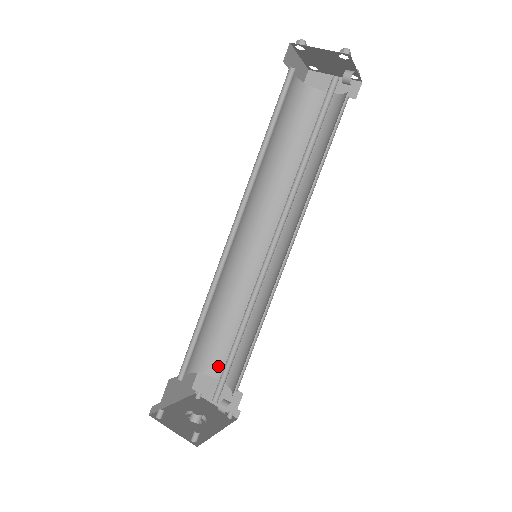
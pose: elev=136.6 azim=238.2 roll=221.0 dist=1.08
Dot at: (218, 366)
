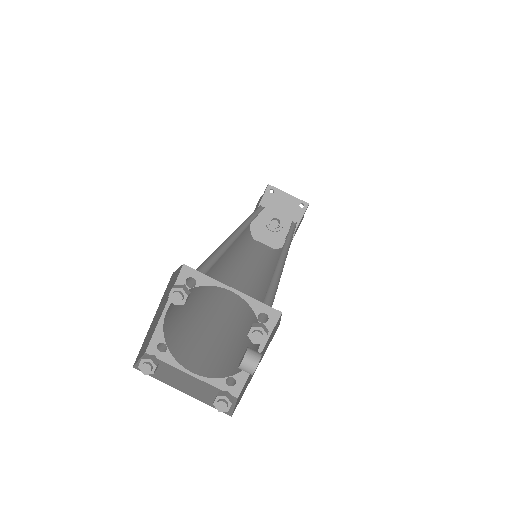
Dot at: occluded
